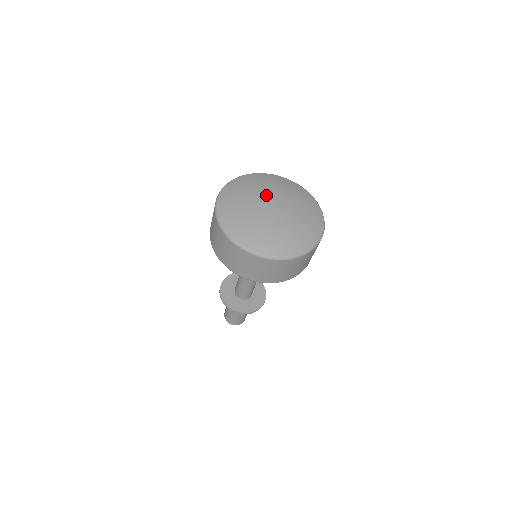
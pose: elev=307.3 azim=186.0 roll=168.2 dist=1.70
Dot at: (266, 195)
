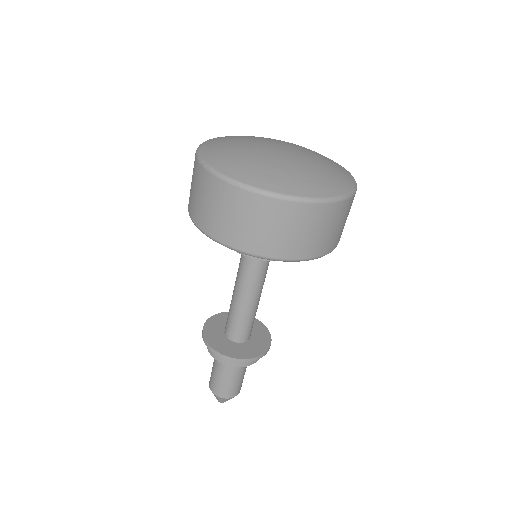
Dot at: (270, 141)
